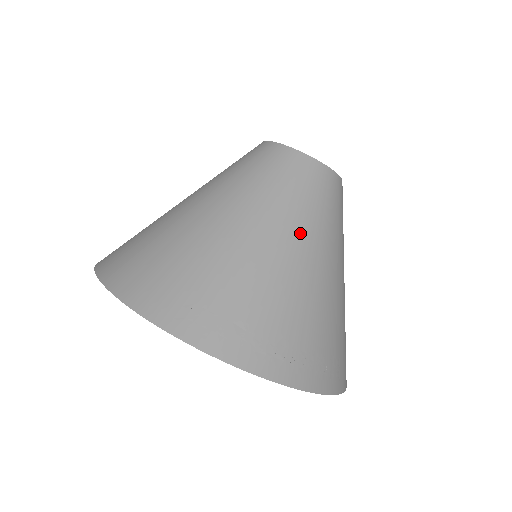
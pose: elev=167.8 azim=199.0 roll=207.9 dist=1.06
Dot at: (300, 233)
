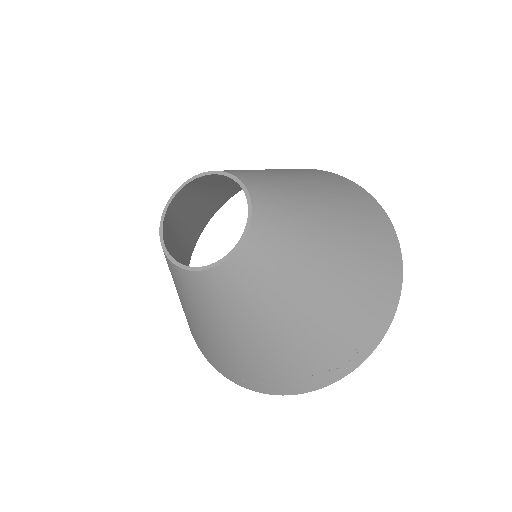
Dot at: (246, 327)
